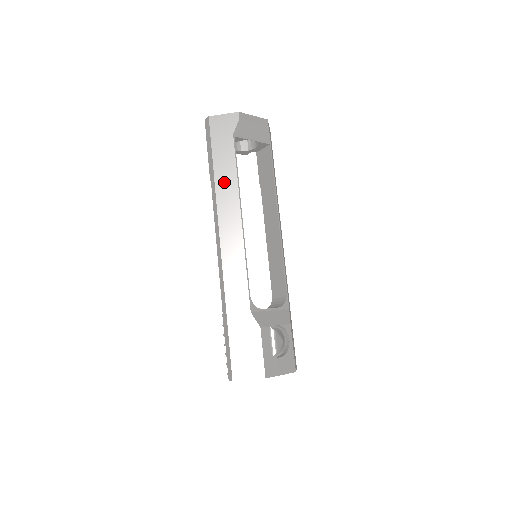
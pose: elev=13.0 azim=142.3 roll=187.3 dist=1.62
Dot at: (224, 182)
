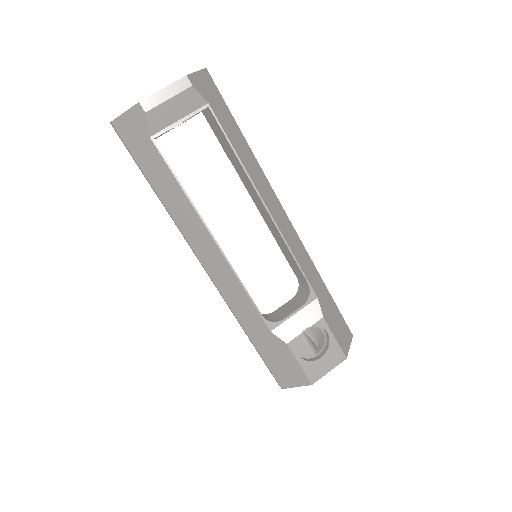
Dot at: (173, 202)
